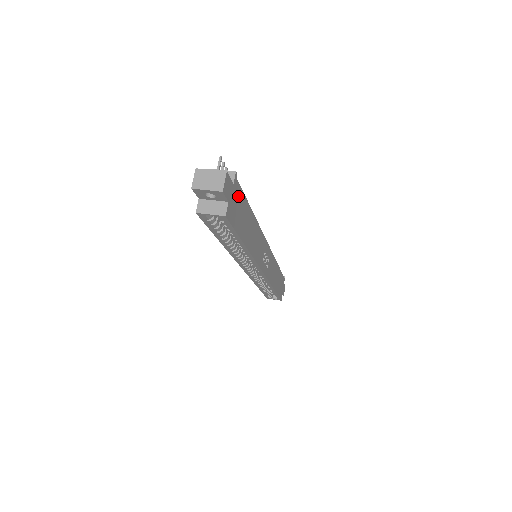
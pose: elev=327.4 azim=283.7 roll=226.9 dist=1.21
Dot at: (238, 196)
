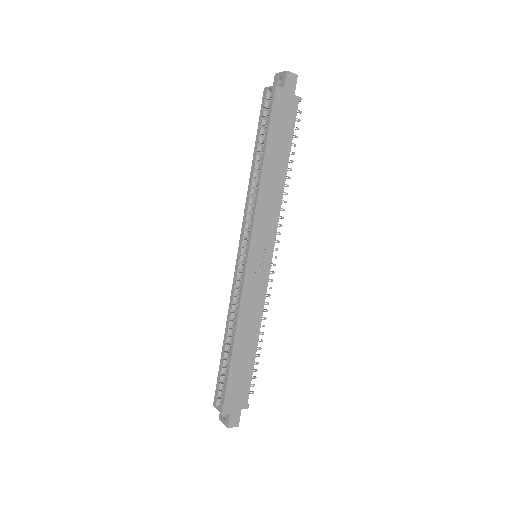
Dot at: (290, 113)
